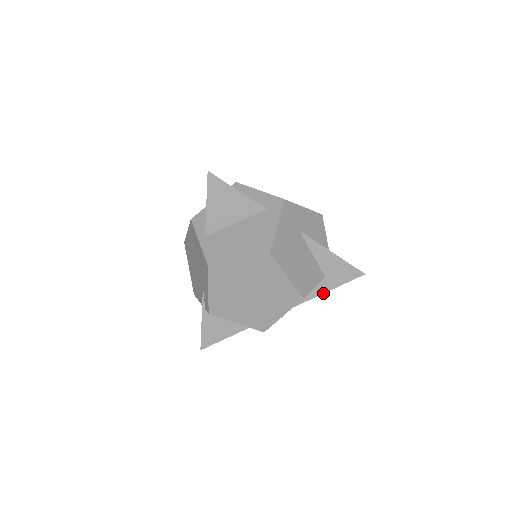
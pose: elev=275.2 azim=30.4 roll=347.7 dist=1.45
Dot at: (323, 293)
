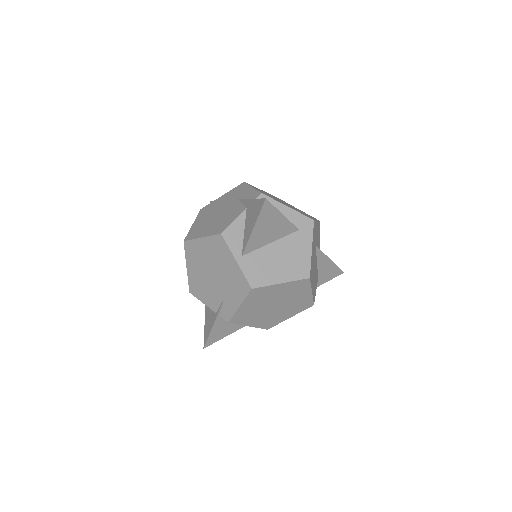
Dot at: occluded
